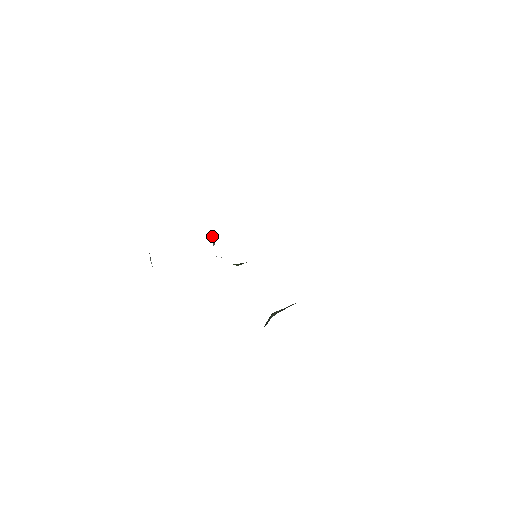
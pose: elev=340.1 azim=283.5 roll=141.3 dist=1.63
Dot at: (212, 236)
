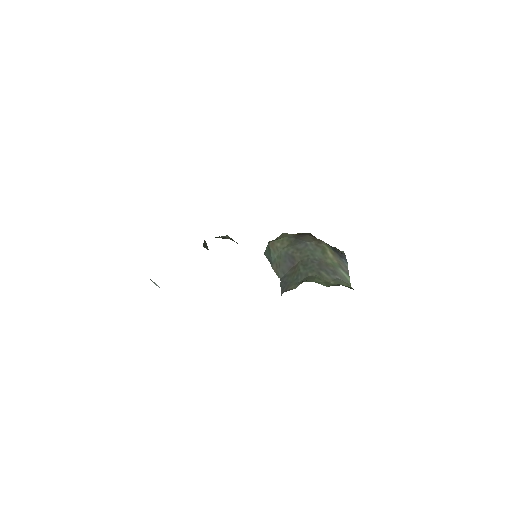
Dot at: (204, 245)
